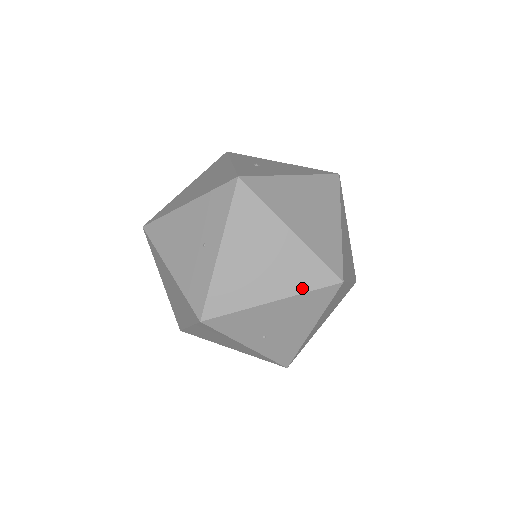
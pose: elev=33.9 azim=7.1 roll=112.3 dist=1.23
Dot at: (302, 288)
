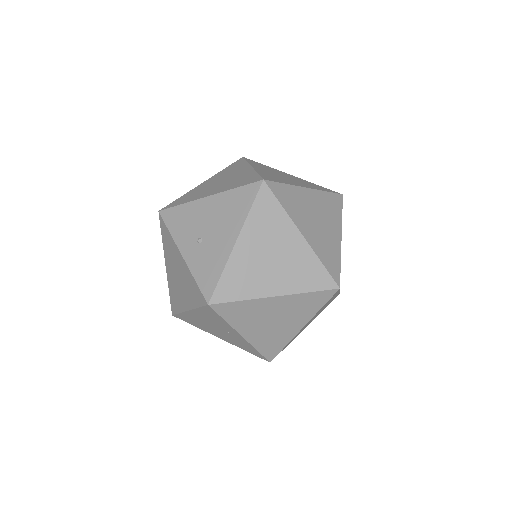
Dot at: (315, 311)
